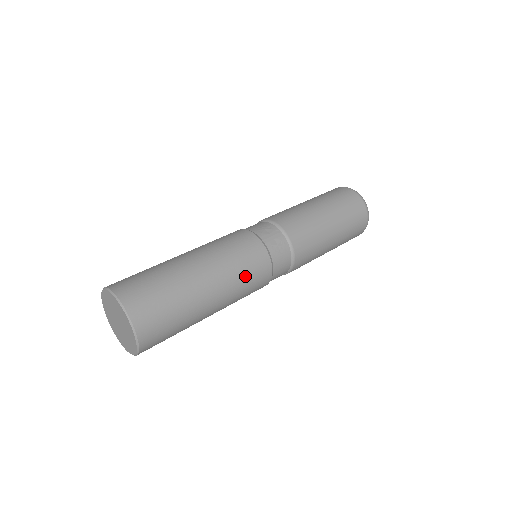
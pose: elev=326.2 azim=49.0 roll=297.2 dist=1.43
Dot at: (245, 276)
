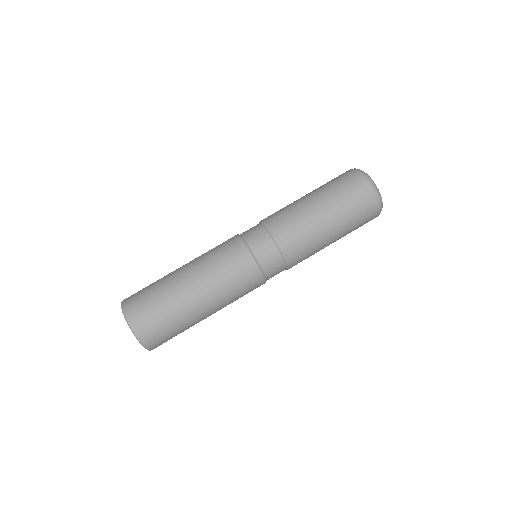
Dot at: occluded
